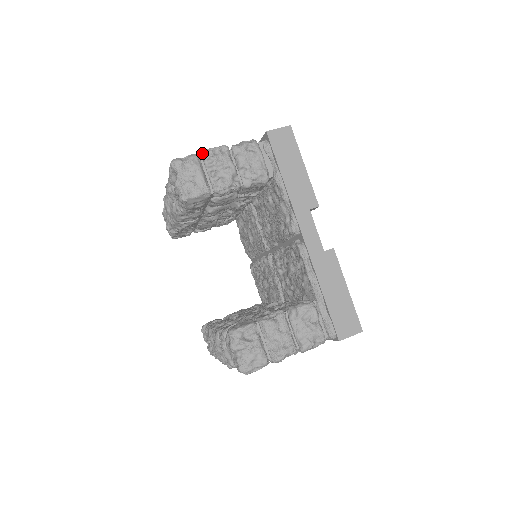
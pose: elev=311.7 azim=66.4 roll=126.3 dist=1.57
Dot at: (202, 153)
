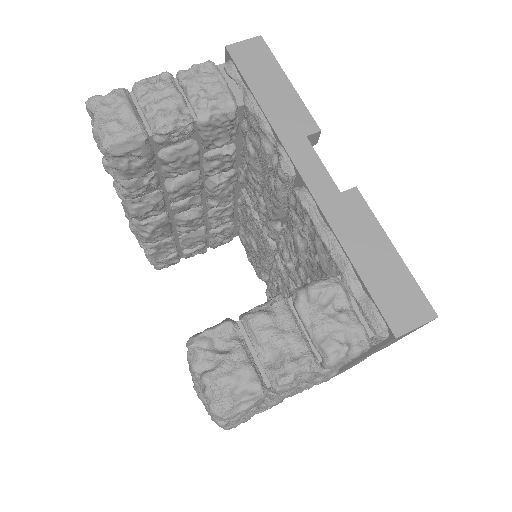
Dot at: occluded
